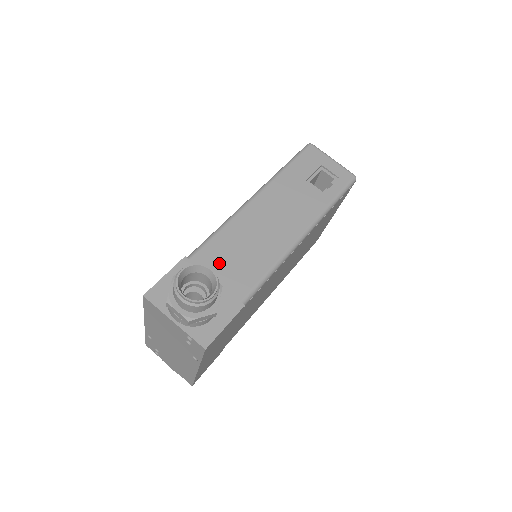
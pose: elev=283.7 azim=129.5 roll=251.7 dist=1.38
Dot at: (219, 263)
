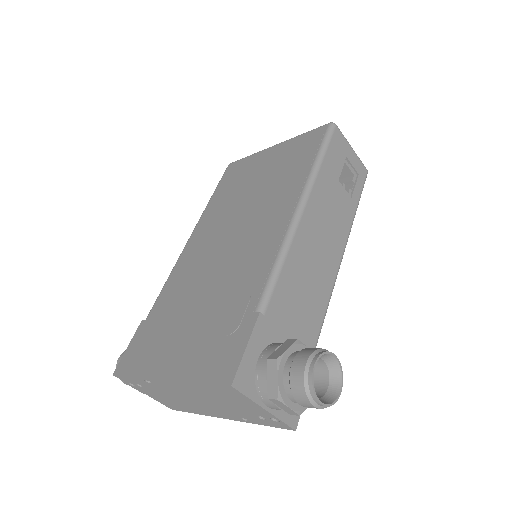
Dot at: (289, 313)
